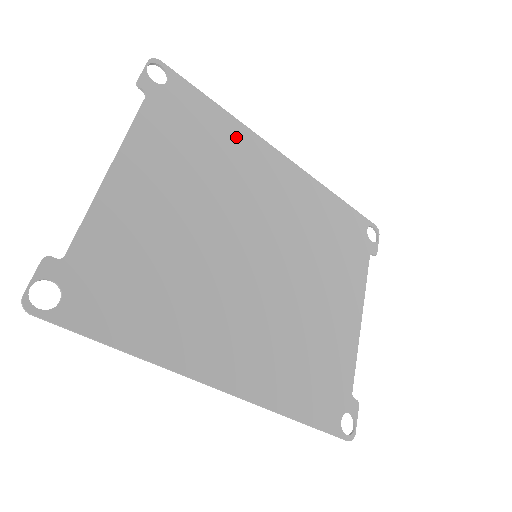
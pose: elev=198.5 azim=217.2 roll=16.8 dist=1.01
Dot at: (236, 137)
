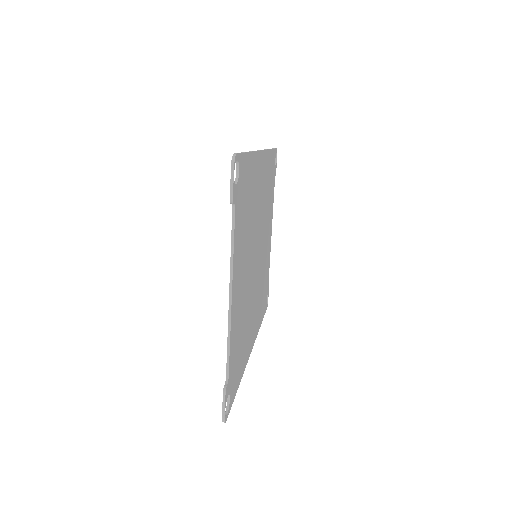
Dot at: (254, 171)
